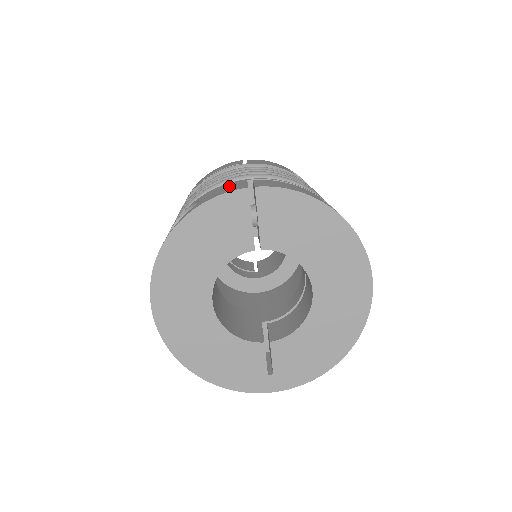
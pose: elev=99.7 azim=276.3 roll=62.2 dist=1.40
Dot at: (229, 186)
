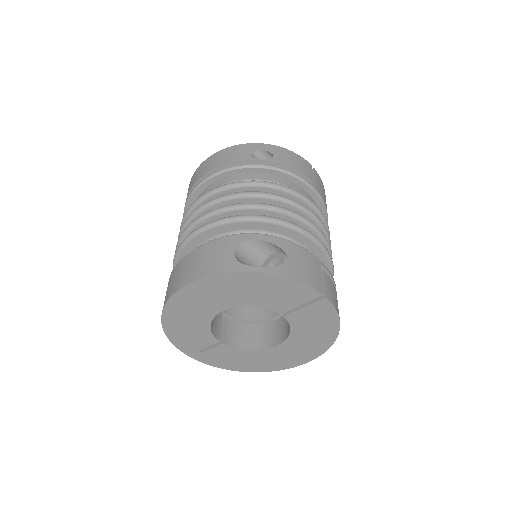
Dot at: (311, 267)
